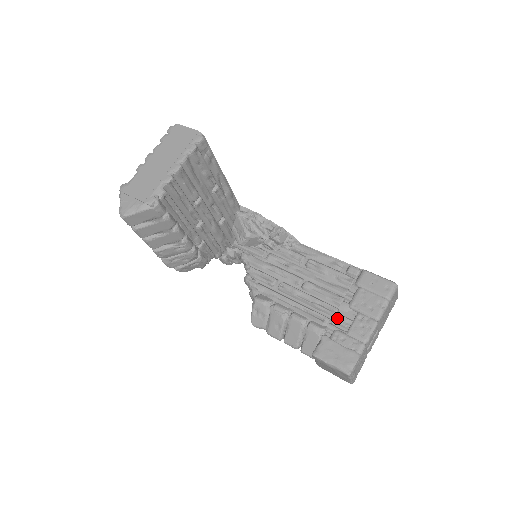
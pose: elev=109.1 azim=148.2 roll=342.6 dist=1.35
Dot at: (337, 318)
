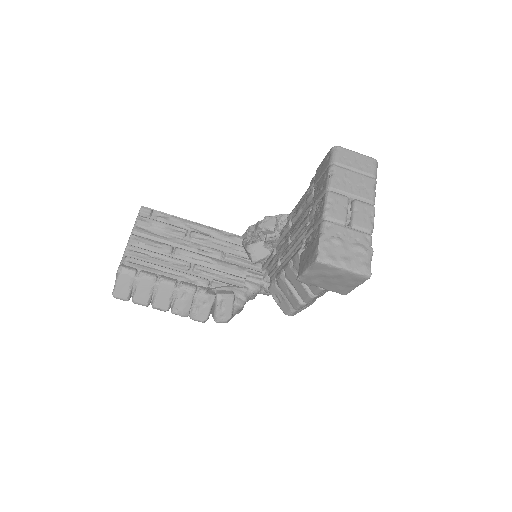
Dot at: (308, 230)
